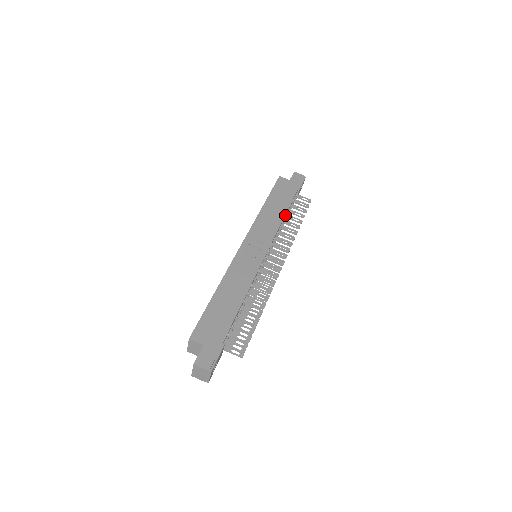
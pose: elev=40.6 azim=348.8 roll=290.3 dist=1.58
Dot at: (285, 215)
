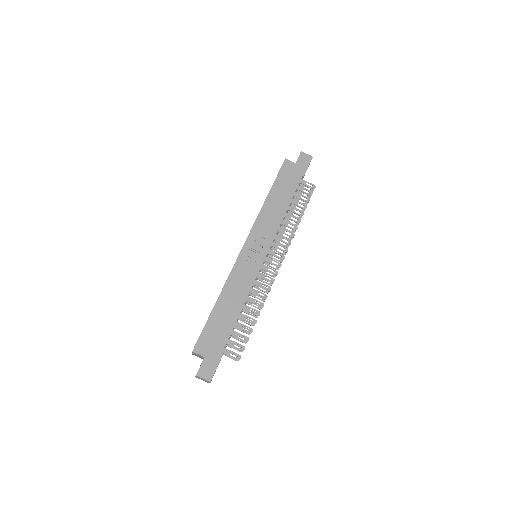
Dot at: (287, 209)
